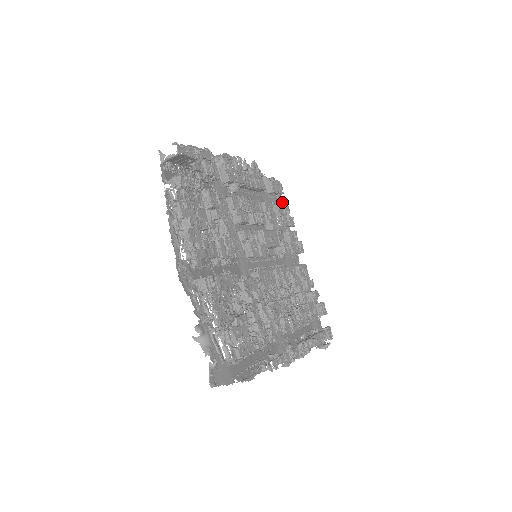
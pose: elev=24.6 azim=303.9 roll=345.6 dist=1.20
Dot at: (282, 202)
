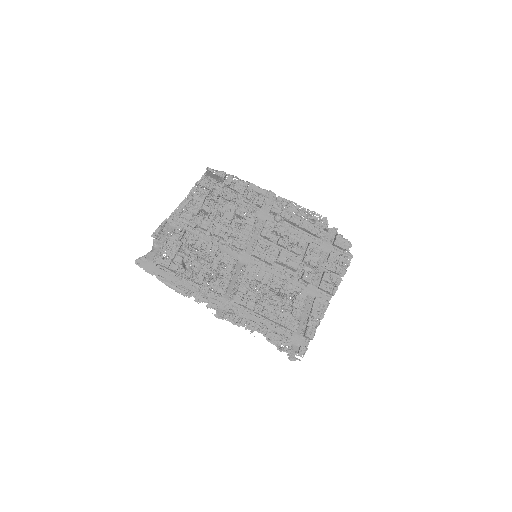
Dot at: (340, 254)
